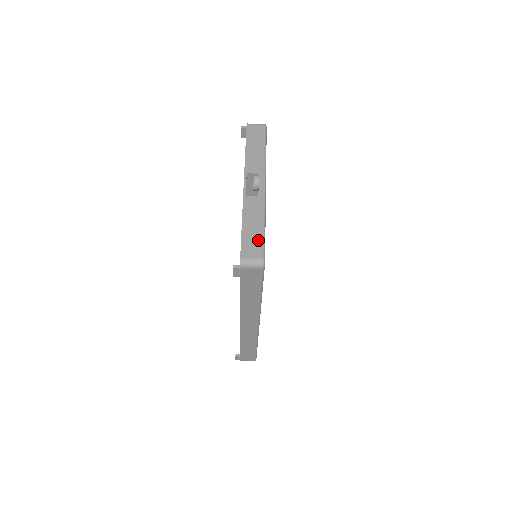
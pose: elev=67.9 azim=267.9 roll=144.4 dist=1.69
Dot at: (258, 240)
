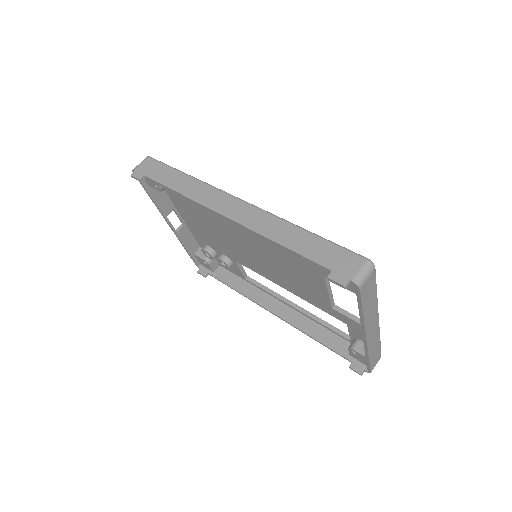
Dot at: occluded
